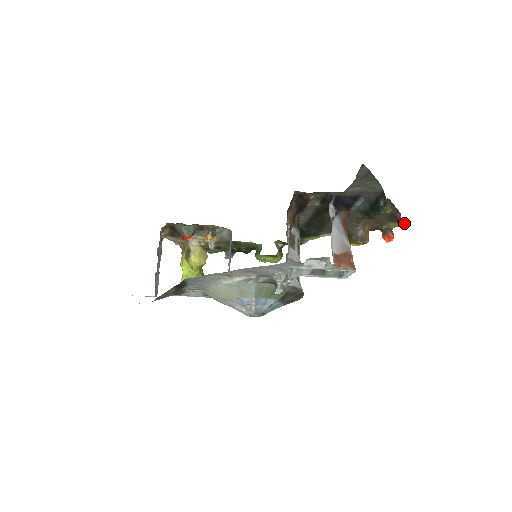
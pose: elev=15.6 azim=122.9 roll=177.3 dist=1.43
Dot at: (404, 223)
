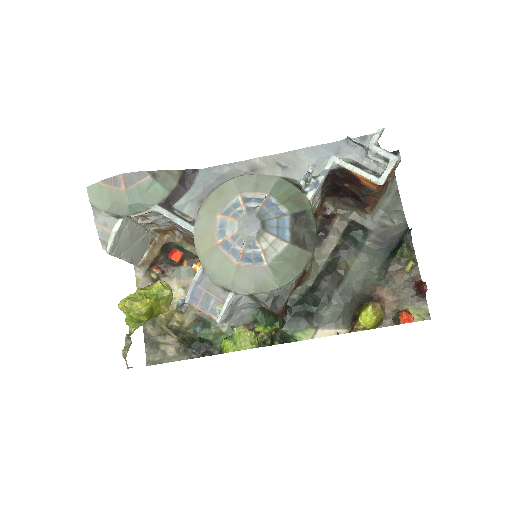
Dot at: (424, 313)
